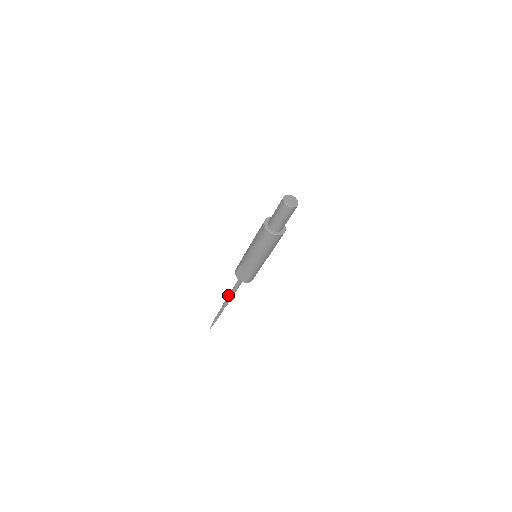
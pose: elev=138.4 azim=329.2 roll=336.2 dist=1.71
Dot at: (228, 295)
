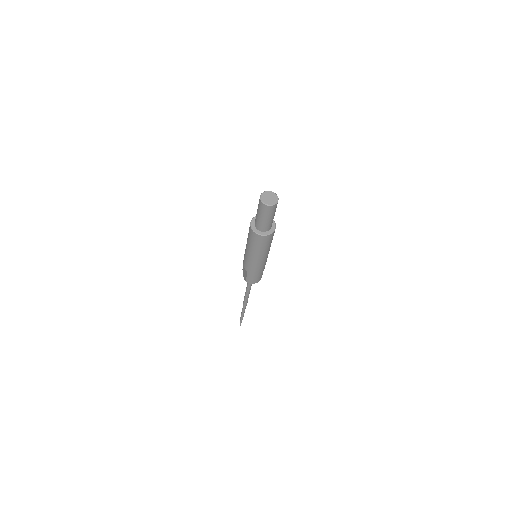
Dot at: occluded
